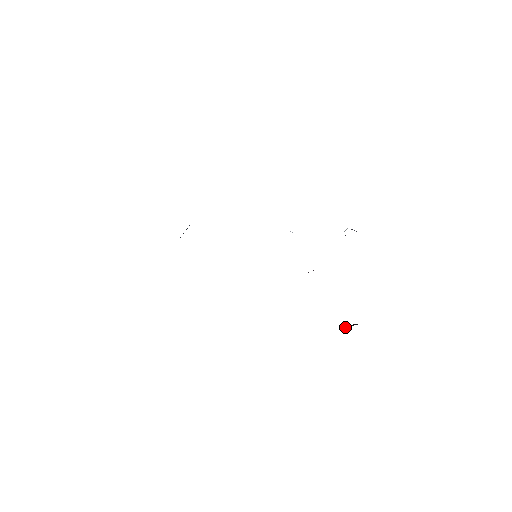
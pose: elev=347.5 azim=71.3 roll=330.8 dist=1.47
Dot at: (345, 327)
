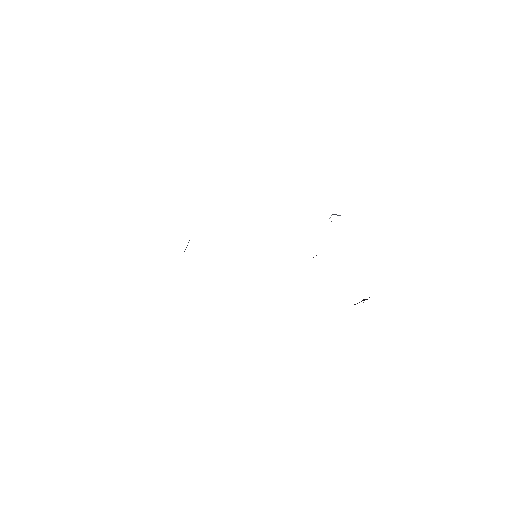
Dot at: occluded
